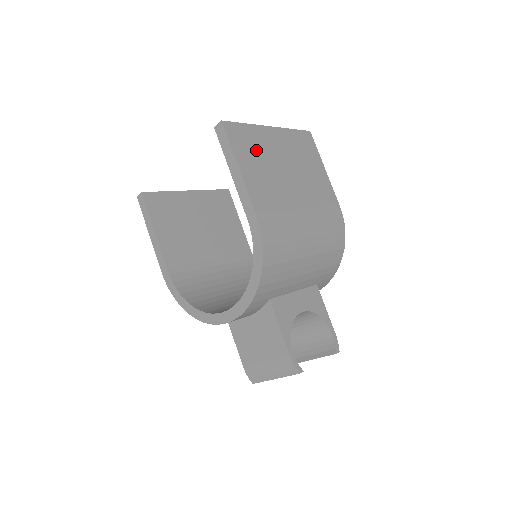
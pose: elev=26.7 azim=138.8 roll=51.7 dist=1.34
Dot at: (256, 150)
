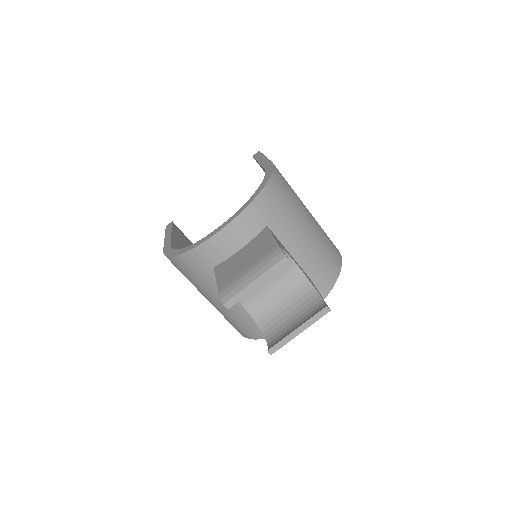
Dot at: occluded
